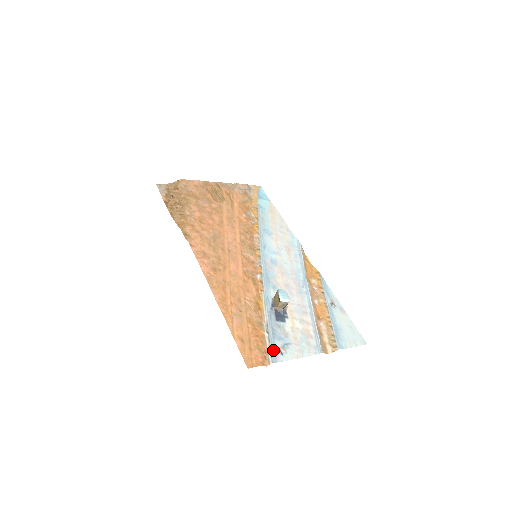
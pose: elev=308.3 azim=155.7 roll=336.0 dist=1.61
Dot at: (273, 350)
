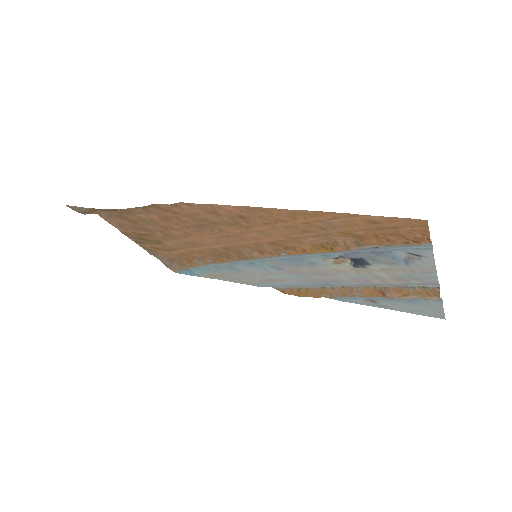
Dot at: (410, 246)
